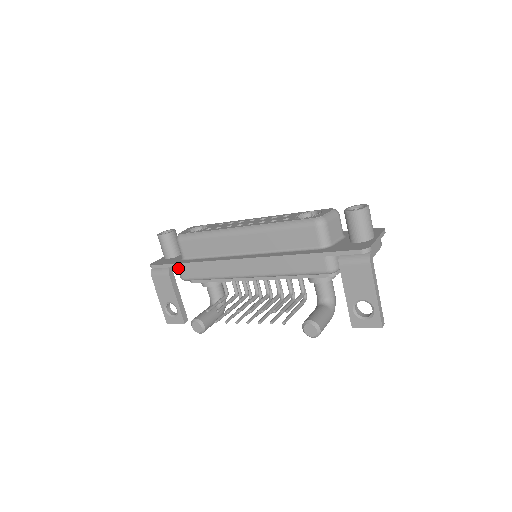
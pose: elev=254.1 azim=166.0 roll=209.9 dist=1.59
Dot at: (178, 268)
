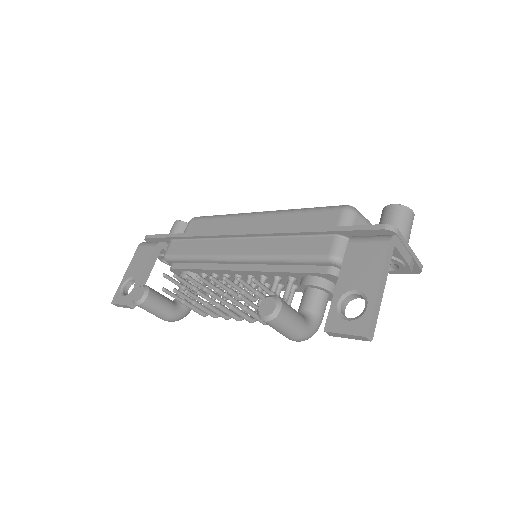
Dot at: (169, 243)
